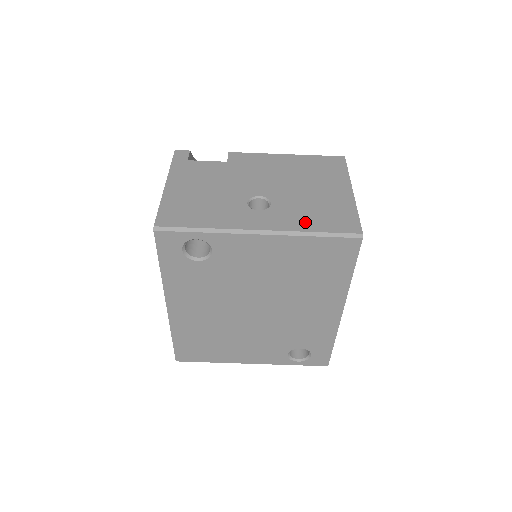
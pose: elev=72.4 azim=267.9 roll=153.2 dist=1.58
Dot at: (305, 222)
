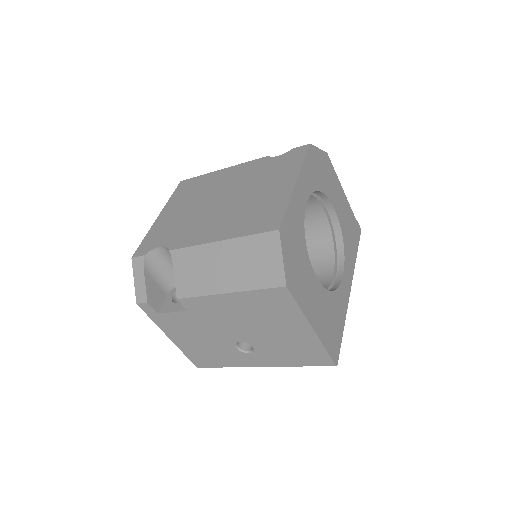
Dot at: (288, 360)
